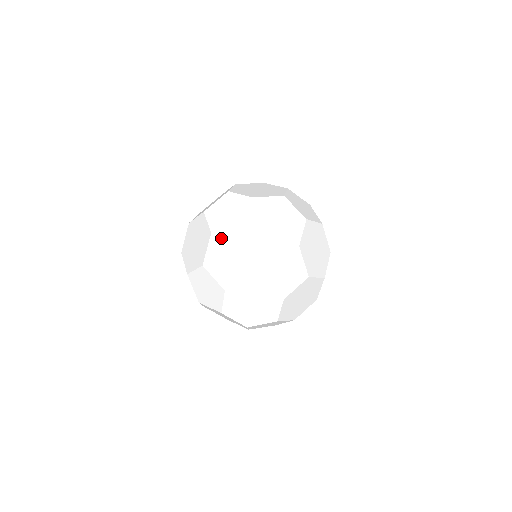
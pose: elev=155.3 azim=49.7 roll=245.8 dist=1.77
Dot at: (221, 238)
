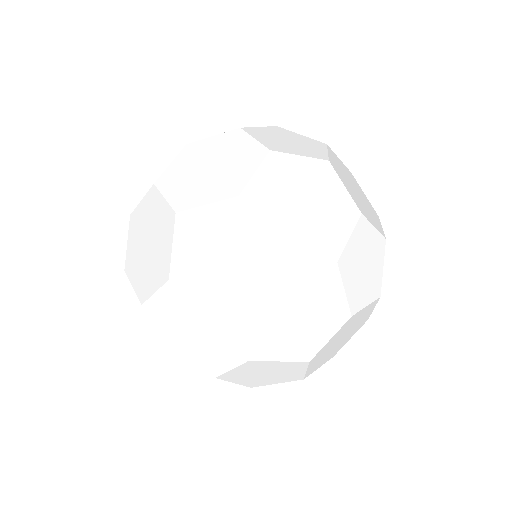
Dot at: (182, 298)
